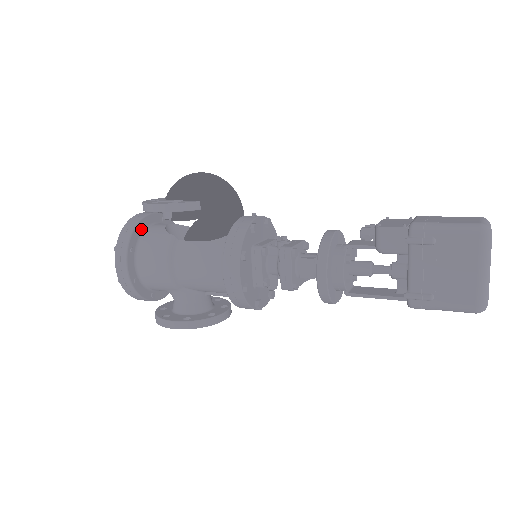
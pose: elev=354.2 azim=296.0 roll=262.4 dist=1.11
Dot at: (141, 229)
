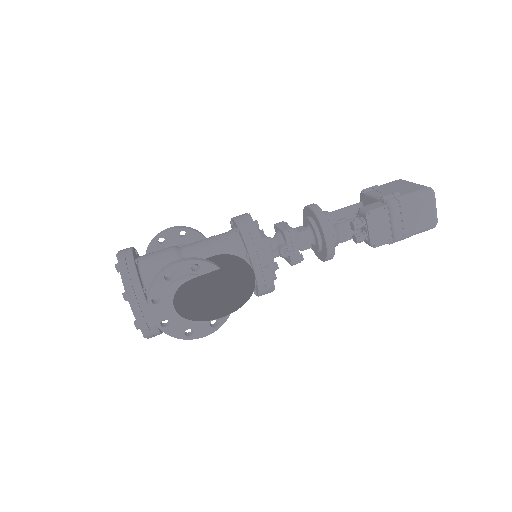
Dot at: occluded
